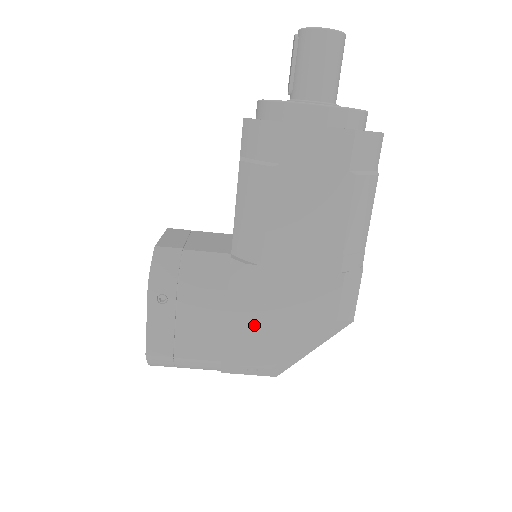
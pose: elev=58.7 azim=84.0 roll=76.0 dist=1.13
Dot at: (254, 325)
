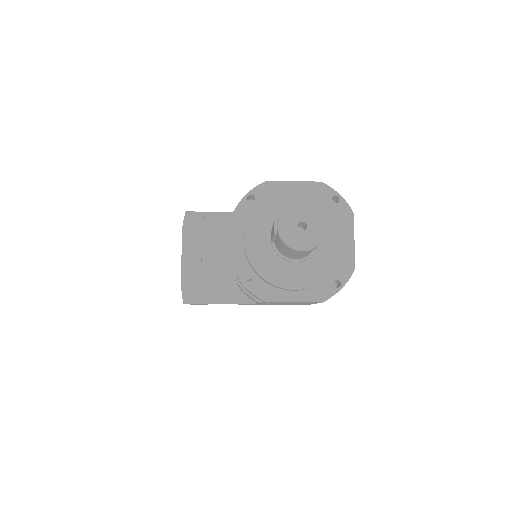
Dot at: occluded
